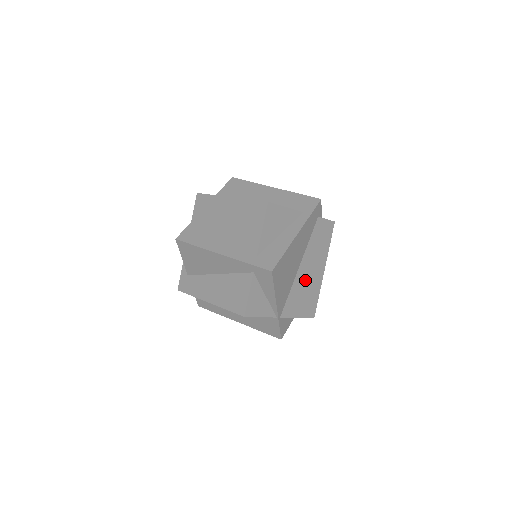
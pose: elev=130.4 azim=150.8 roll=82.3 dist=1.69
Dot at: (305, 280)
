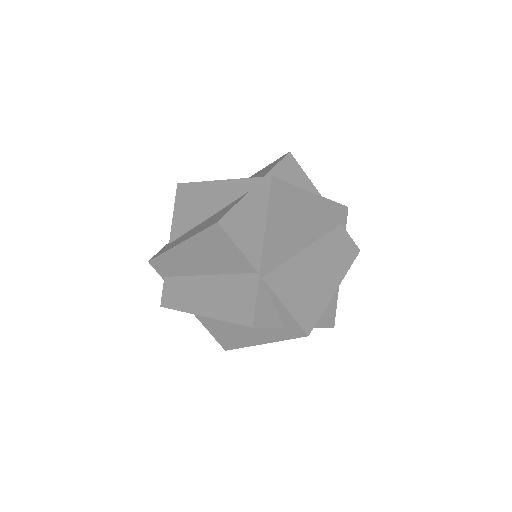
Dot at: (309, 272)
